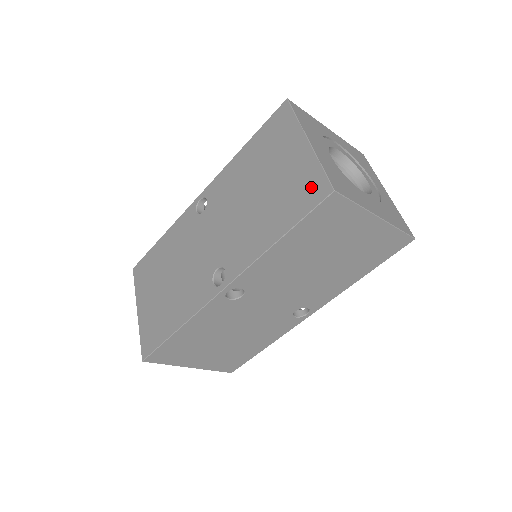
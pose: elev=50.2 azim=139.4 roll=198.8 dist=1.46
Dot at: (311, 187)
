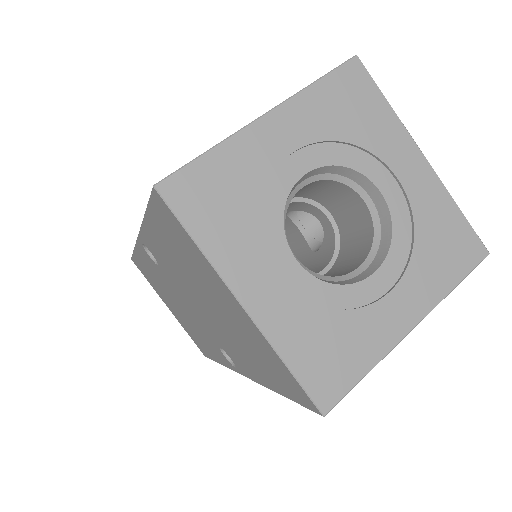
Dot at: (285, 379)
